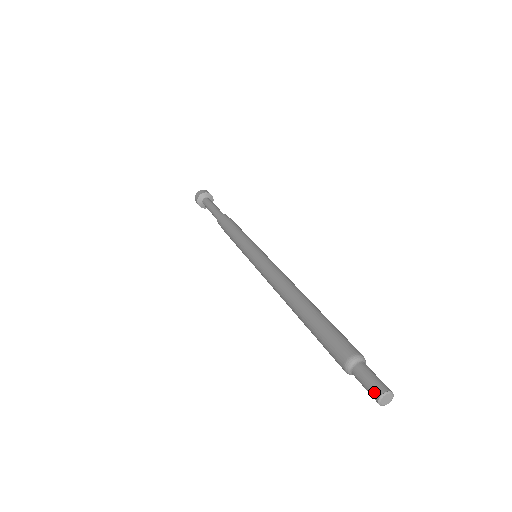
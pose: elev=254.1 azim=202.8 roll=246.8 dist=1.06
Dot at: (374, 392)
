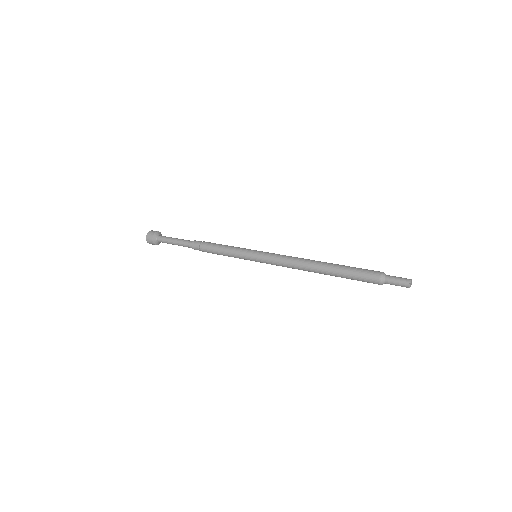
Dot at: (405, 286)
